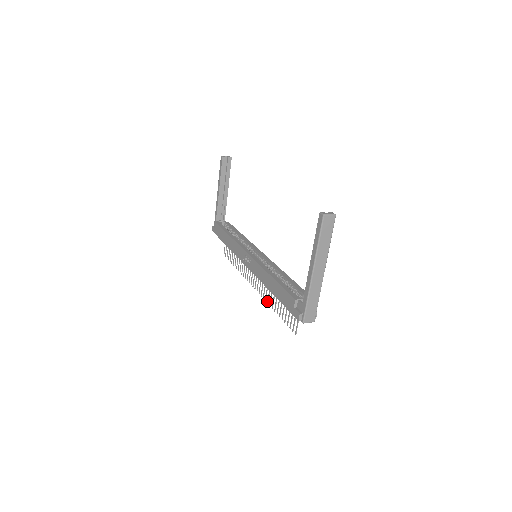
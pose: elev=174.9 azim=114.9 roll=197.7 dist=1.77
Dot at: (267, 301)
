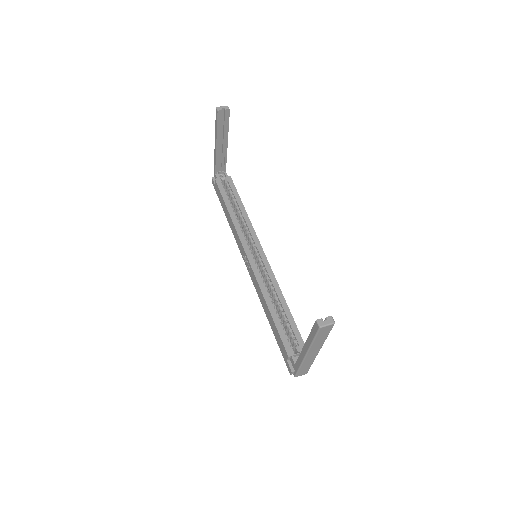
Dot at: occluded
